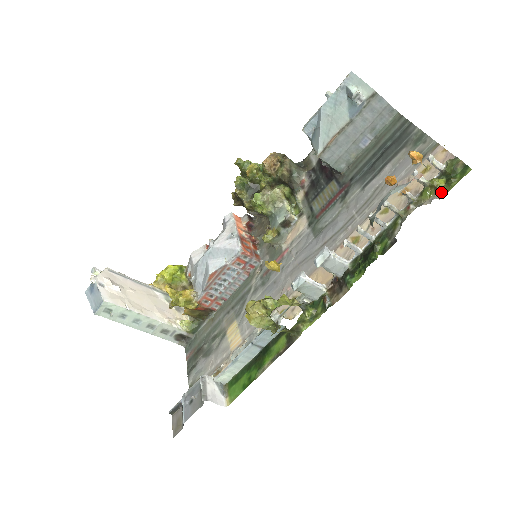
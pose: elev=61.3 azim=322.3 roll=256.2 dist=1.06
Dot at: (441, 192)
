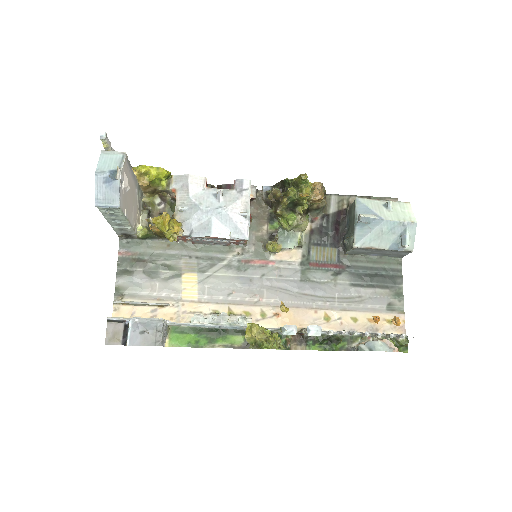
Dot at: occluded
